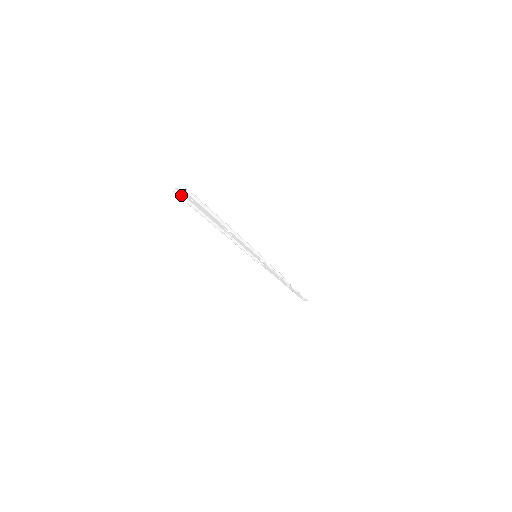
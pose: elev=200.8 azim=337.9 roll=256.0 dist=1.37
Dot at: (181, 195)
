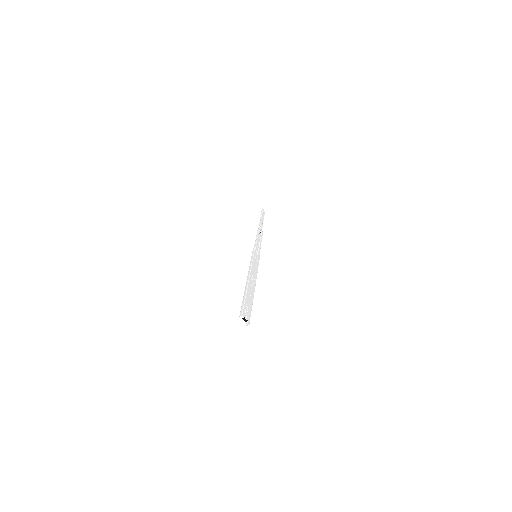
Dot at: (242, 310)
